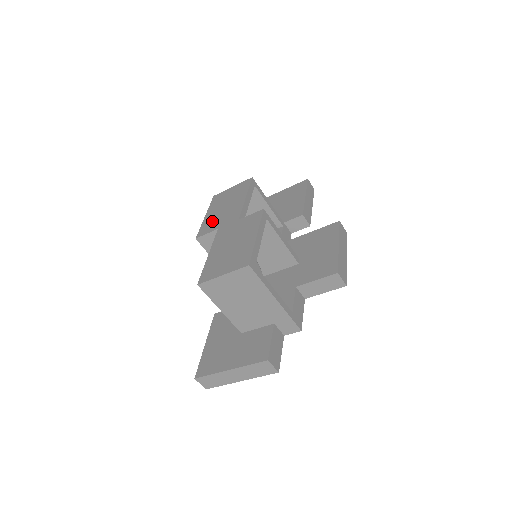
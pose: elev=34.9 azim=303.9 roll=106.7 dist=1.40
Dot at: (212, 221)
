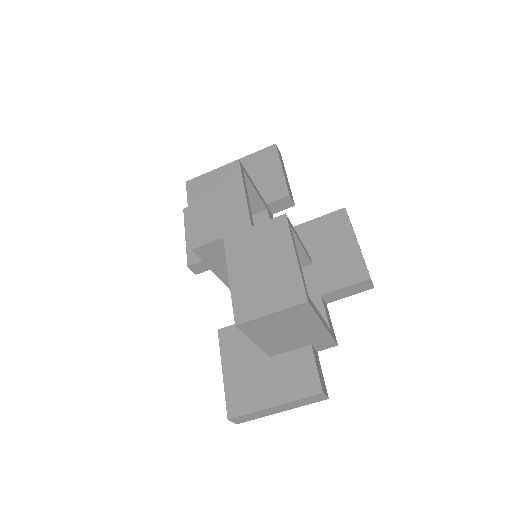
Dot at: (206, 224)
